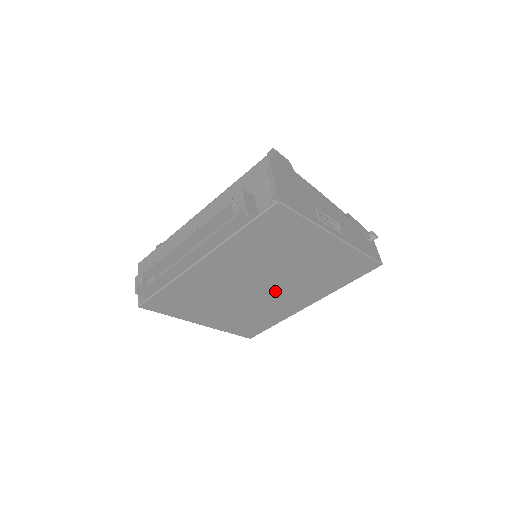
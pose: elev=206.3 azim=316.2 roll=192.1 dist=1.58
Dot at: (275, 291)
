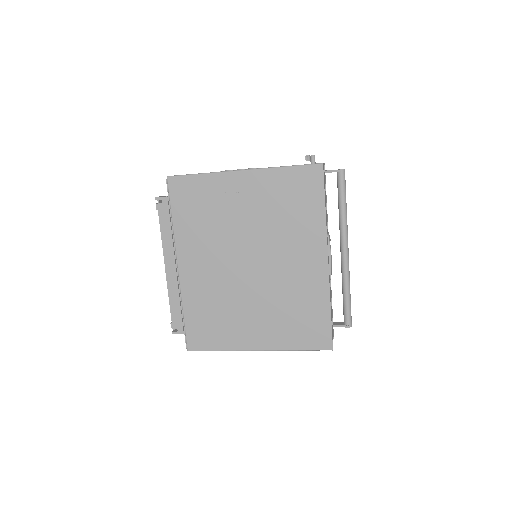
Dot at: (271, 263)
